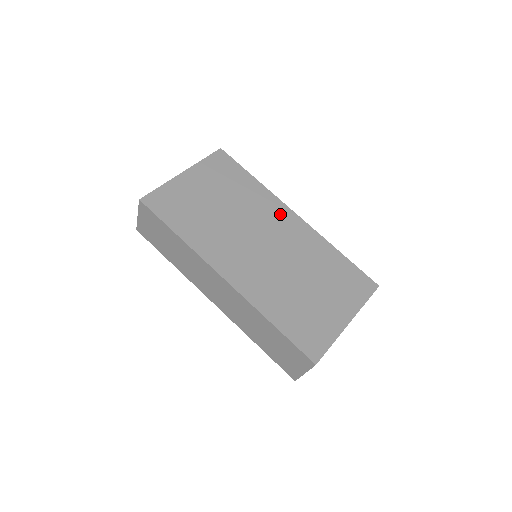
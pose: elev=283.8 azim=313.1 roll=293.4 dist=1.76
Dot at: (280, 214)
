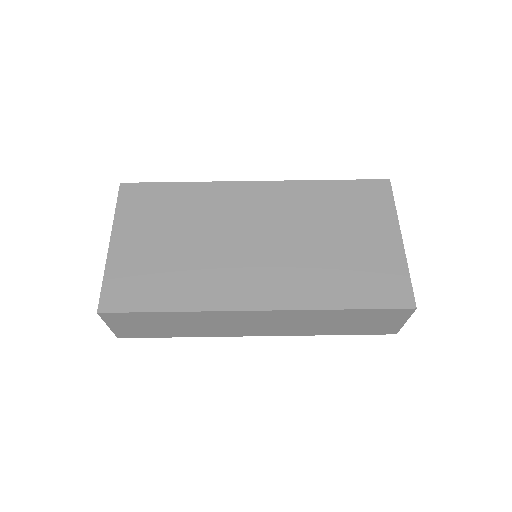
Dot at: (240, 196)
